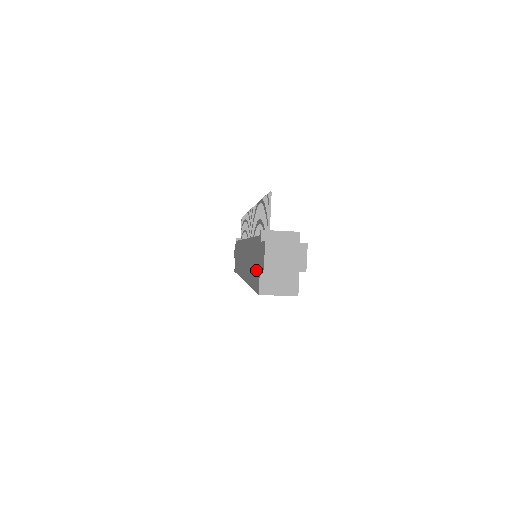
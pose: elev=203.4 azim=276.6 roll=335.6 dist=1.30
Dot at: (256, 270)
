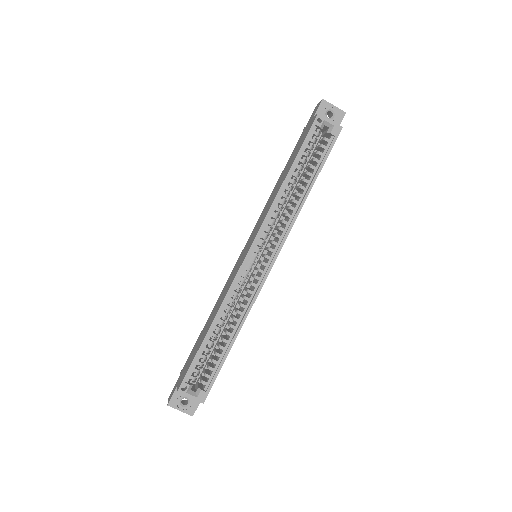
Dot at: (304, 136)
